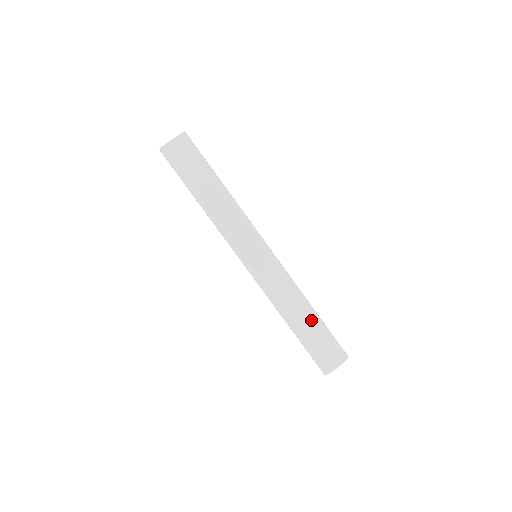
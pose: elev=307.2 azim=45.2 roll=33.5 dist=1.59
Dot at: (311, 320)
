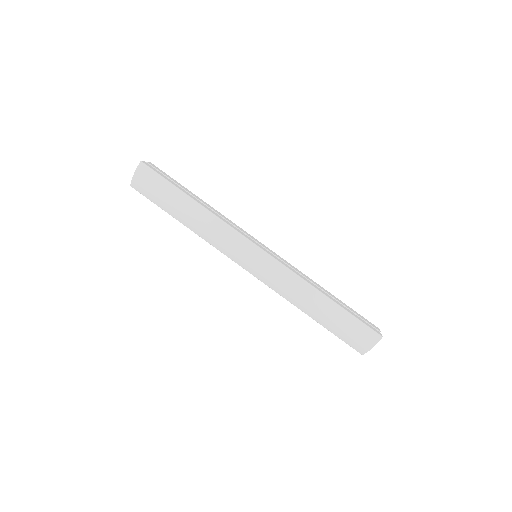
Dot at: (328, 309)
